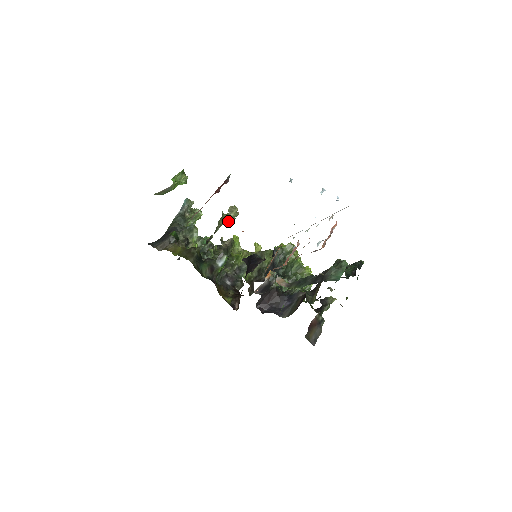
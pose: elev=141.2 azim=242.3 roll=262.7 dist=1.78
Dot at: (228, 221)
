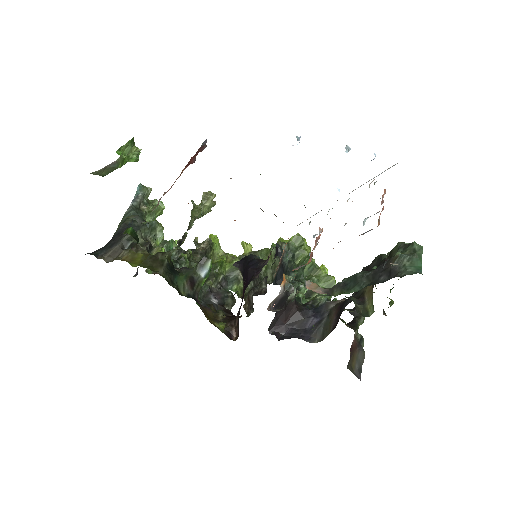
Dot at: (203, 213)
